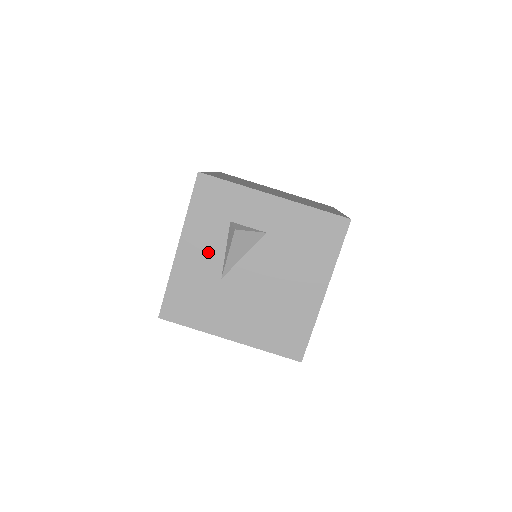
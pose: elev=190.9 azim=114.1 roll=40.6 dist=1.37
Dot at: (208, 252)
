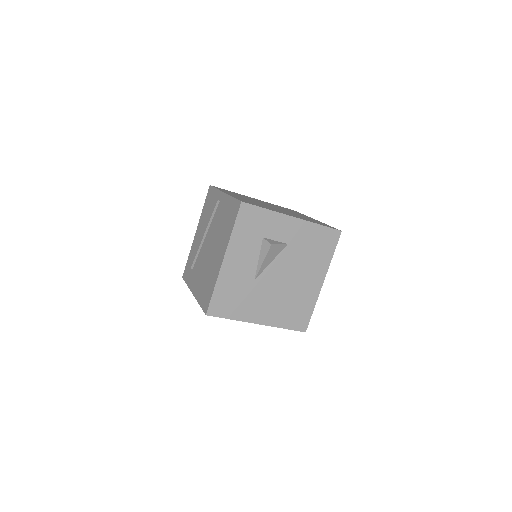
Dot at: (246, 261)
